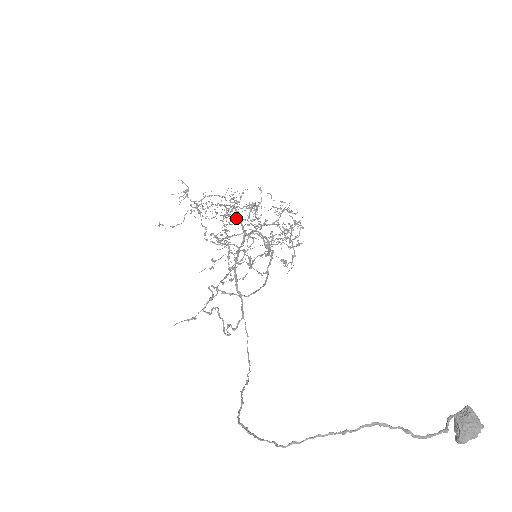
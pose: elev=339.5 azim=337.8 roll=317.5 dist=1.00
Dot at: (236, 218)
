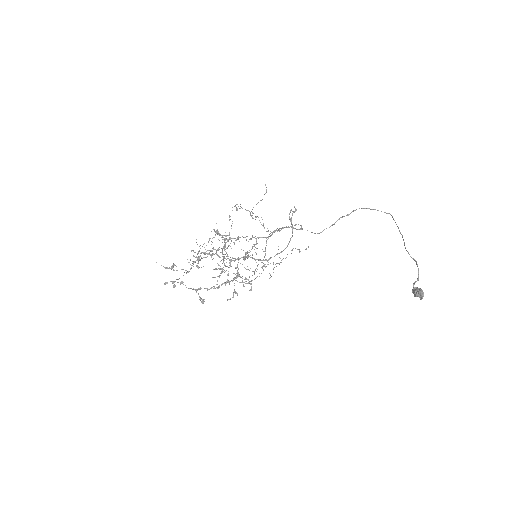
Dot at: (253, 237)
